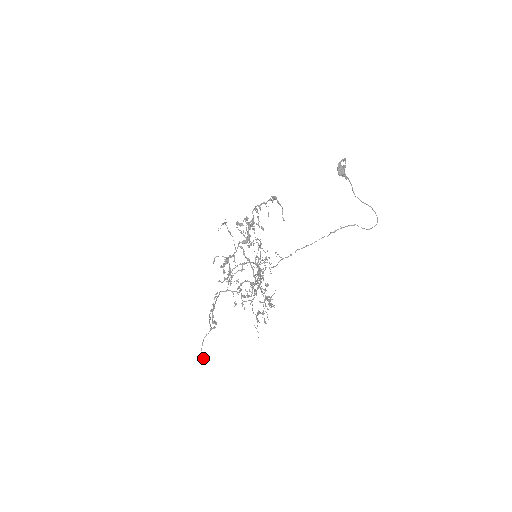
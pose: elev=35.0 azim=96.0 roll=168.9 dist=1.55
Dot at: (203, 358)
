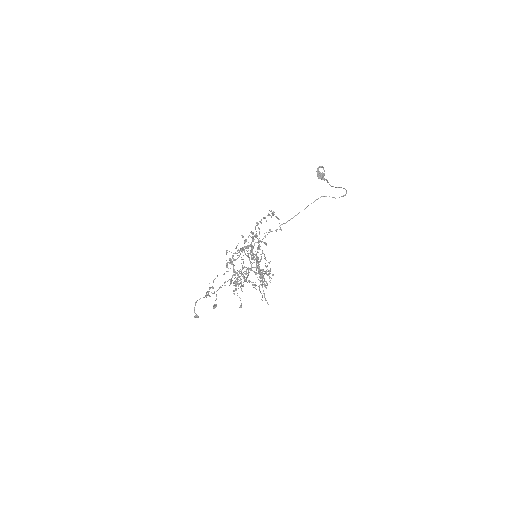
Dot at: (195, 315)
